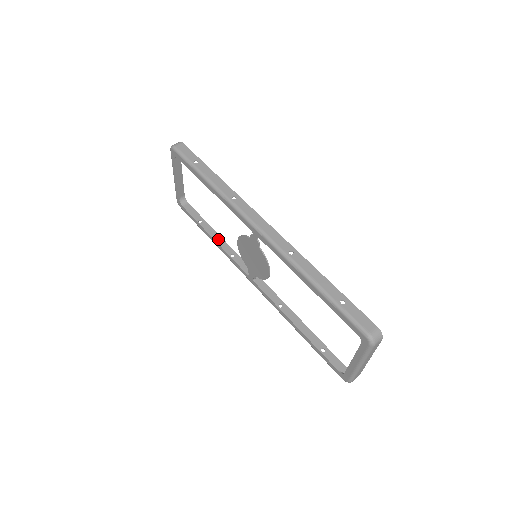
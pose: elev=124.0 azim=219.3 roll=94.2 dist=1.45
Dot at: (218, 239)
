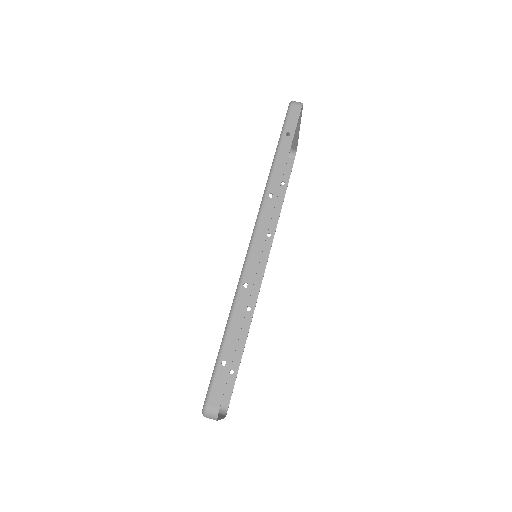
Dot at: (276, 211)
